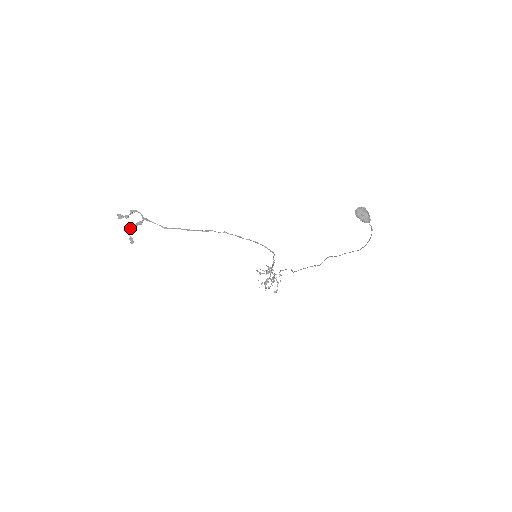
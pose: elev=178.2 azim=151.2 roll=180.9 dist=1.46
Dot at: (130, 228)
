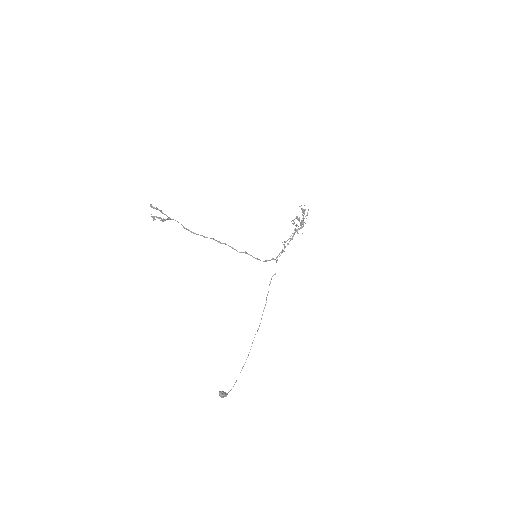
Dot at: occluded
